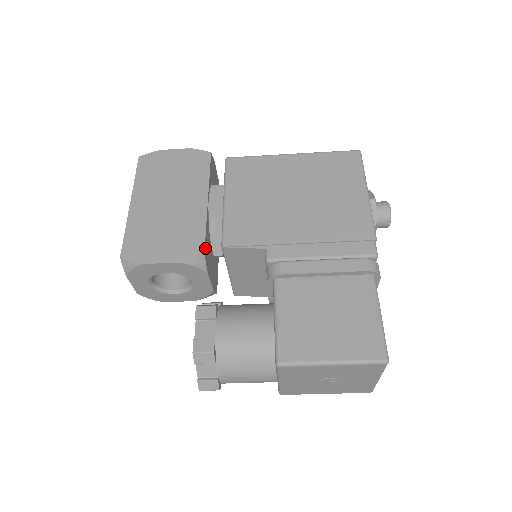
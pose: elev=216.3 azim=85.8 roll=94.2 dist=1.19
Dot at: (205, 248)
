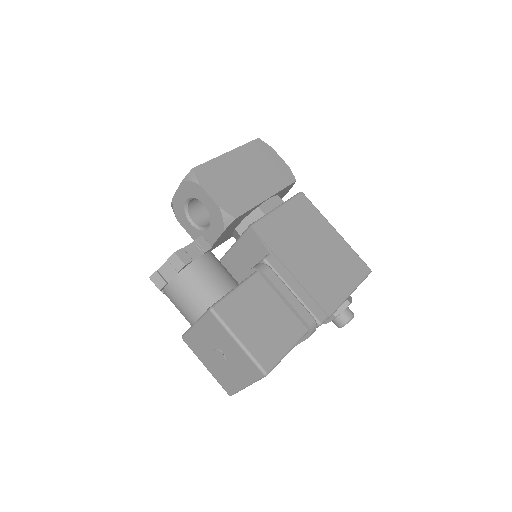
Dot at: (239, 217)
